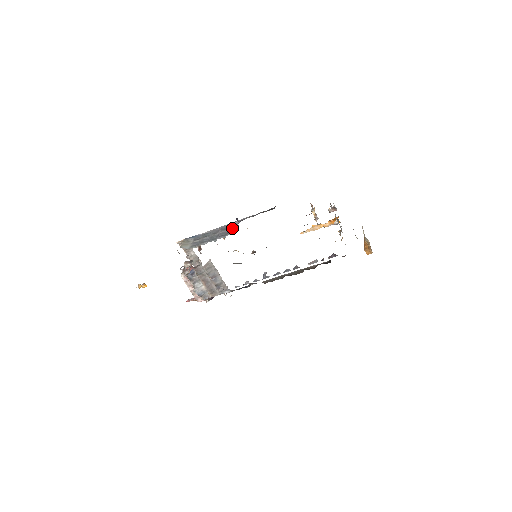
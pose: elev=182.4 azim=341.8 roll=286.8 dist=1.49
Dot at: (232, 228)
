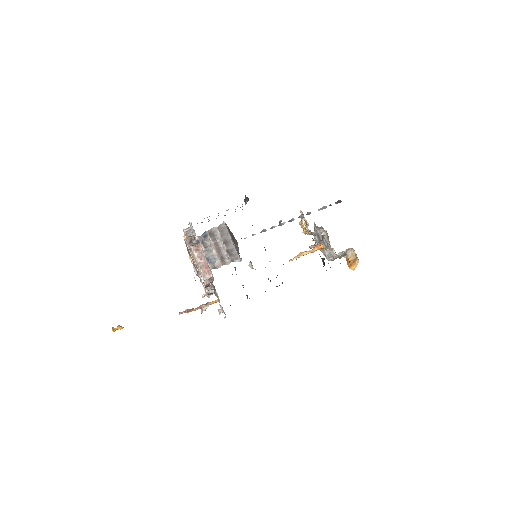
Dot at: occluded
